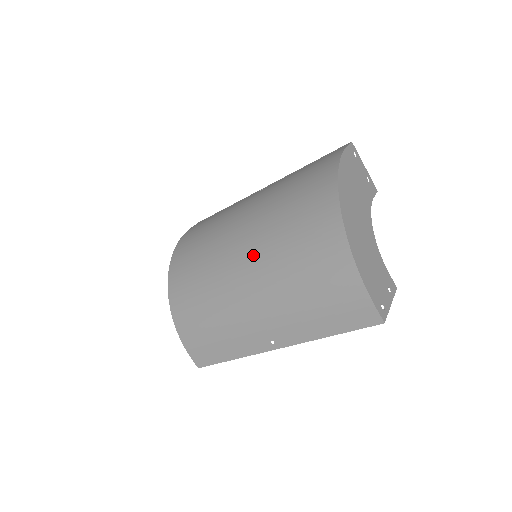
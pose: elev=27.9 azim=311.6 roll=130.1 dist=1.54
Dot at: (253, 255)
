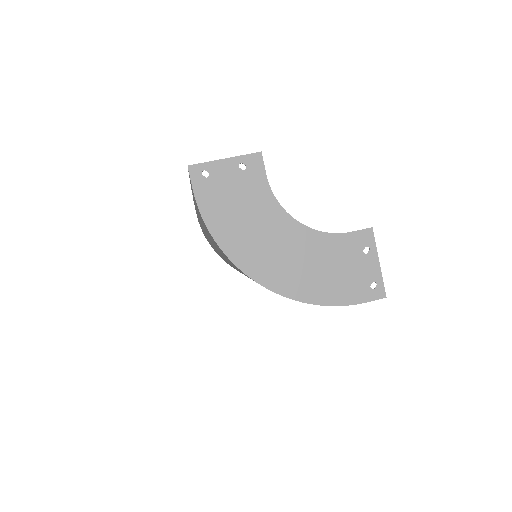
Dot at: occluded
